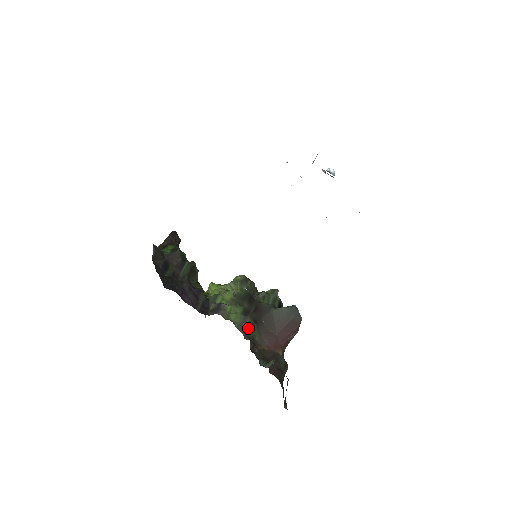
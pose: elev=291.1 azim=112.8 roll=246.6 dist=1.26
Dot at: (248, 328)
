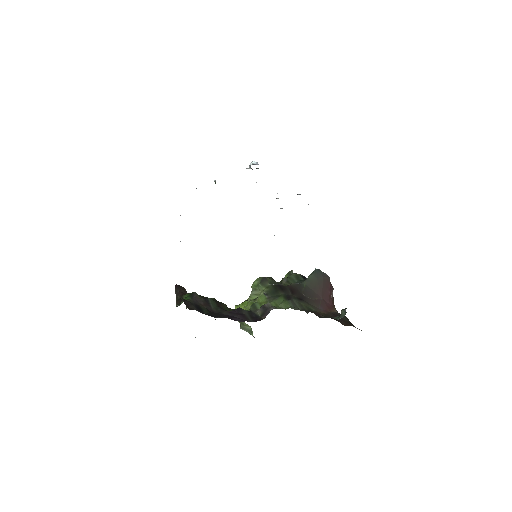
Dot at: (300, 306)
